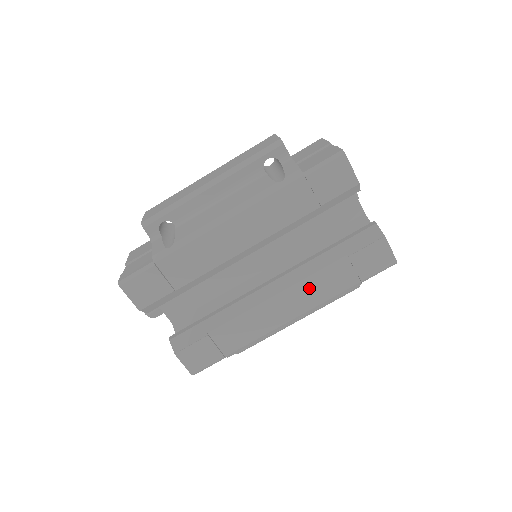
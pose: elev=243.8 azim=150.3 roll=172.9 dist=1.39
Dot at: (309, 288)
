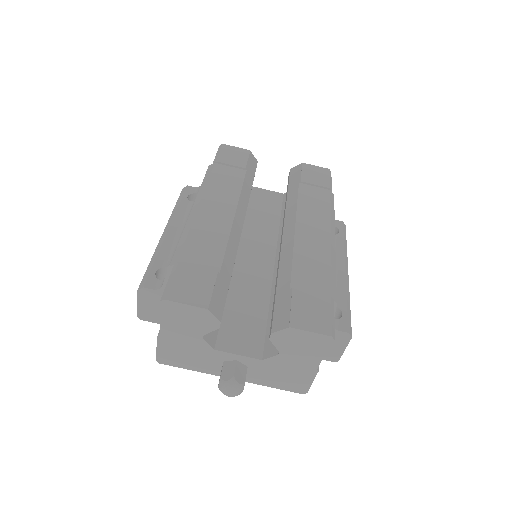
Dot at: (308, 211)
